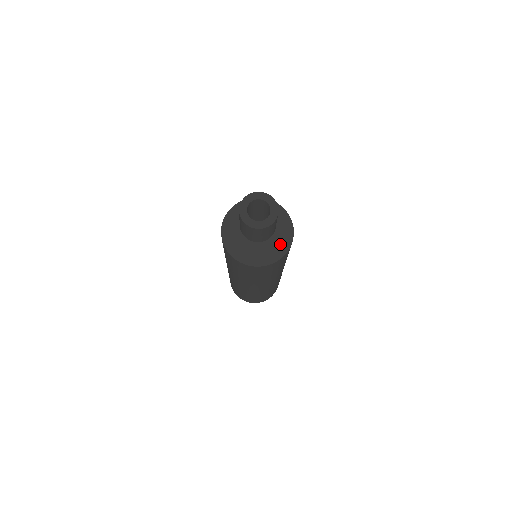
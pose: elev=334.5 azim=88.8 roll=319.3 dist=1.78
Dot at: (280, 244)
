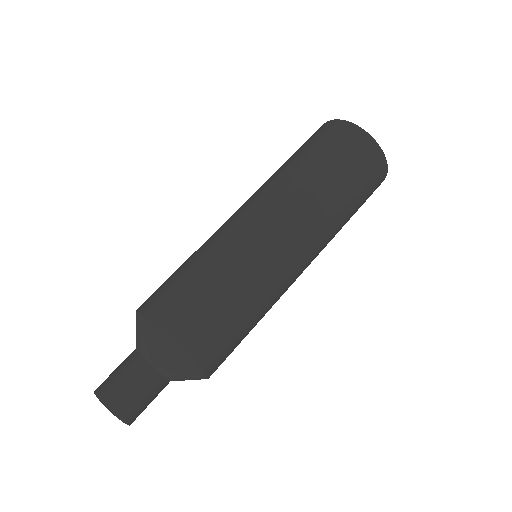
Dot at: occluded
